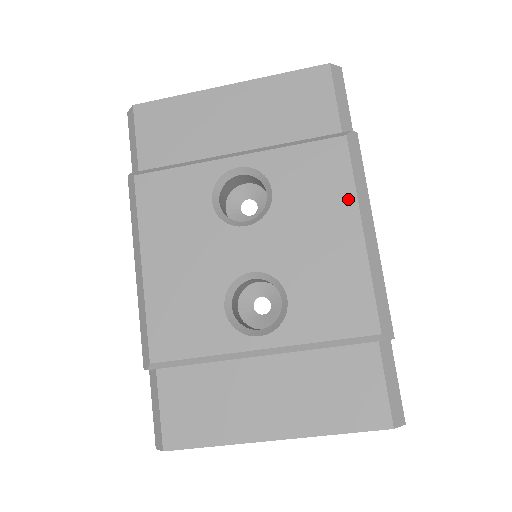
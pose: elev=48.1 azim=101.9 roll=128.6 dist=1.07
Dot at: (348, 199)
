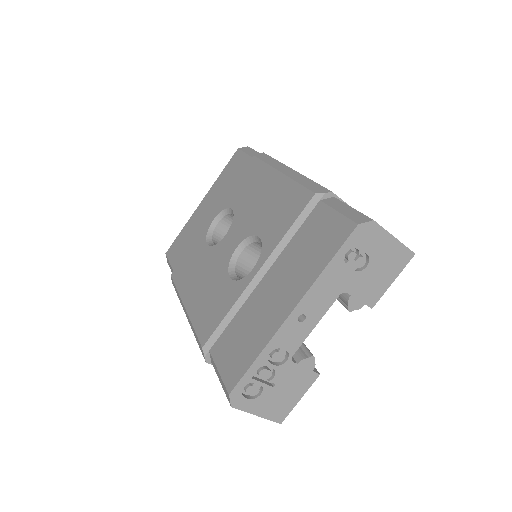
Dot at: (267, 171)
